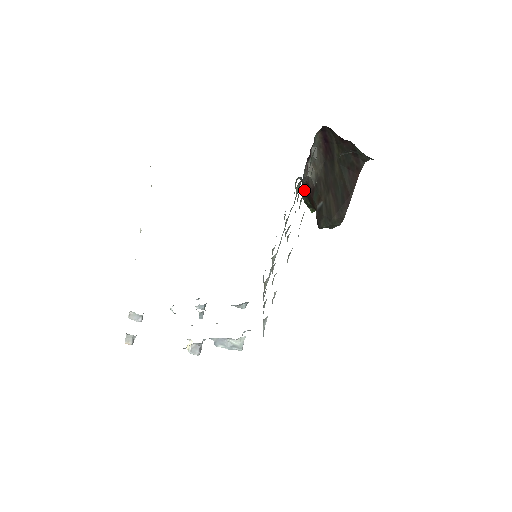
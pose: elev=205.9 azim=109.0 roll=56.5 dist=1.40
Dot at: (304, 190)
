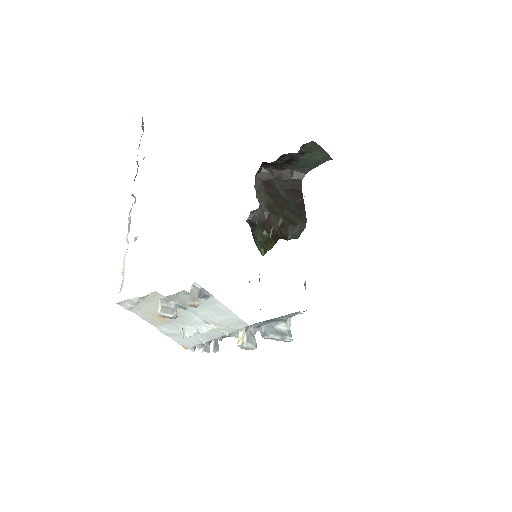
Dot at: (257, 225)
